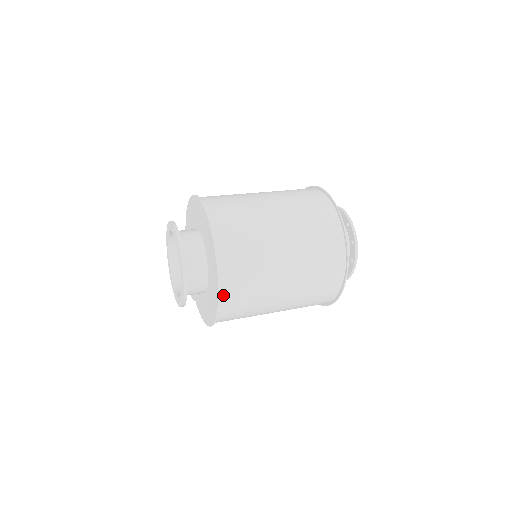
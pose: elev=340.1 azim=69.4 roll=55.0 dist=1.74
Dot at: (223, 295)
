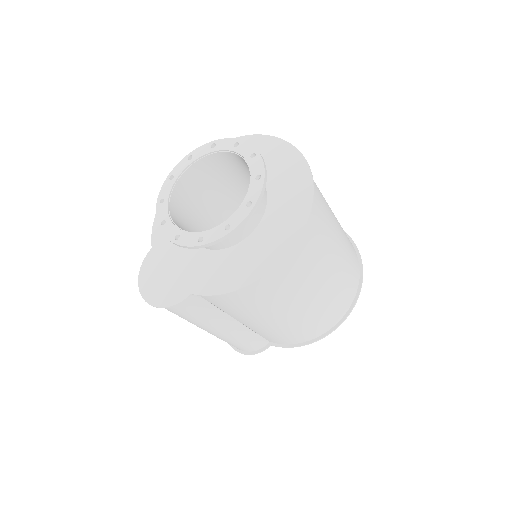
Dot at: occluded
